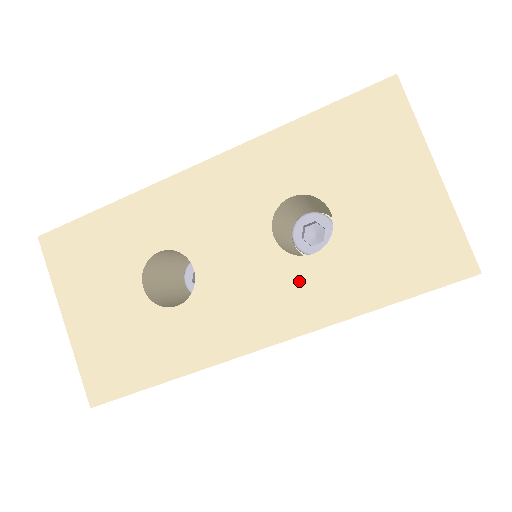
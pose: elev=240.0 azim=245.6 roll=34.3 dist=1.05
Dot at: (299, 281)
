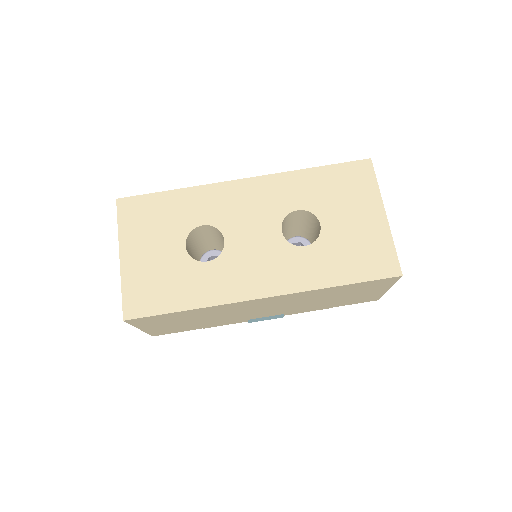
Dot at: (293, 260)
